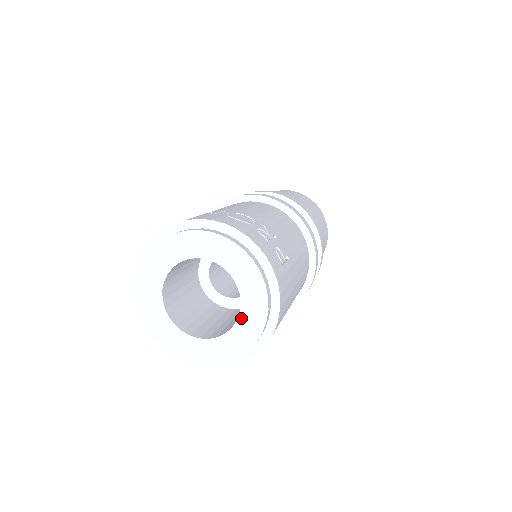
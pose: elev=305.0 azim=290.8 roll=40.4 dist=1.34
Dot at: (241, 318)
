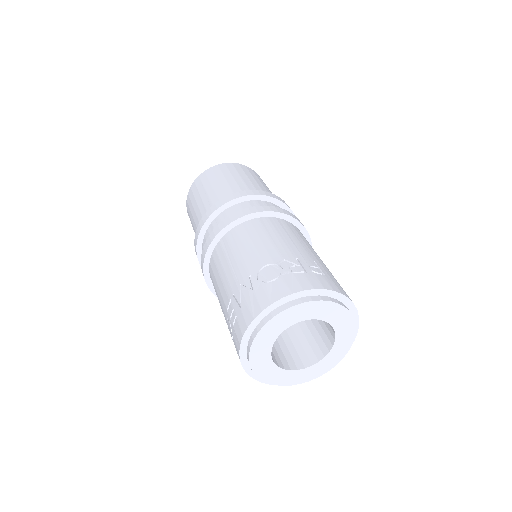
Dot at: (337, 331)
